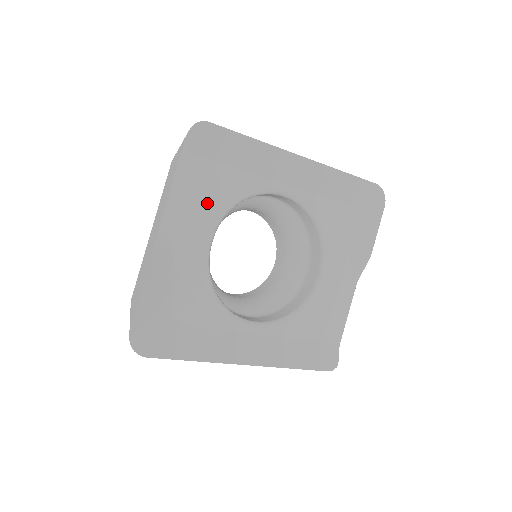
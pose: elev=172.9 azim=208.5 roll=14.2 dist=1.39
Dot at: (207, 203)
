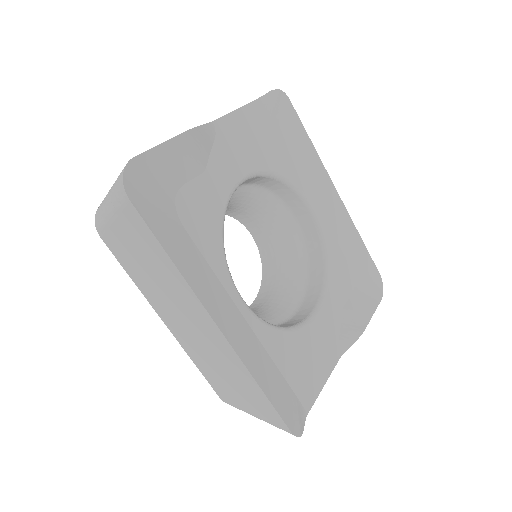
Dot at: (257, 149)
